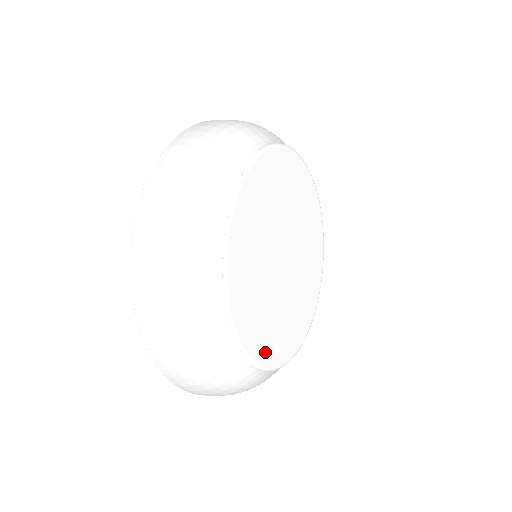
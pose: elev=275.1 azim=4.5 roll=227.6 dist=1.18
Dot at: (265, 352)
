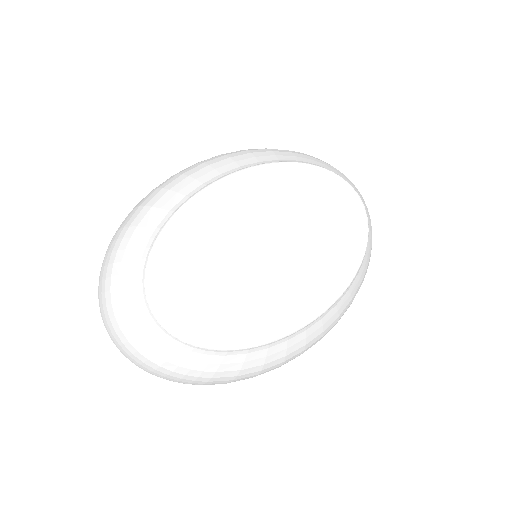
Dot at: (166, 287)
